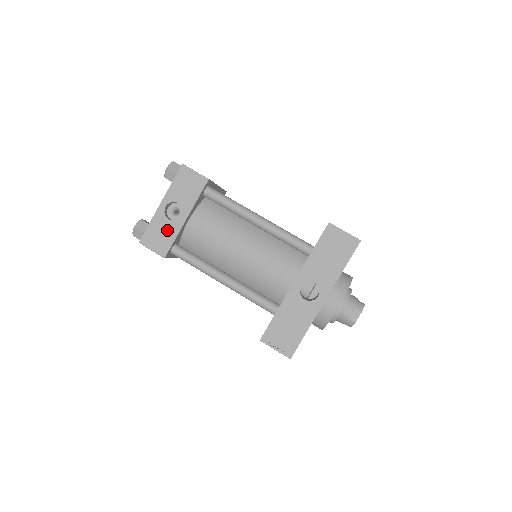
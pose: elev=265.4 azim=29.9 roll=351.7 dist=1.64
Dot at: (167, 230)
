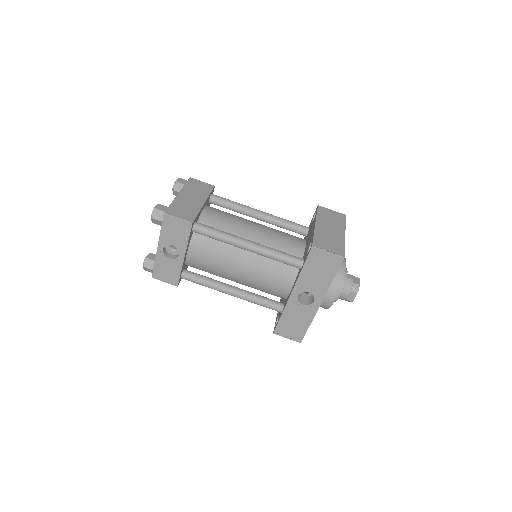
Dot at: (171, 267)
